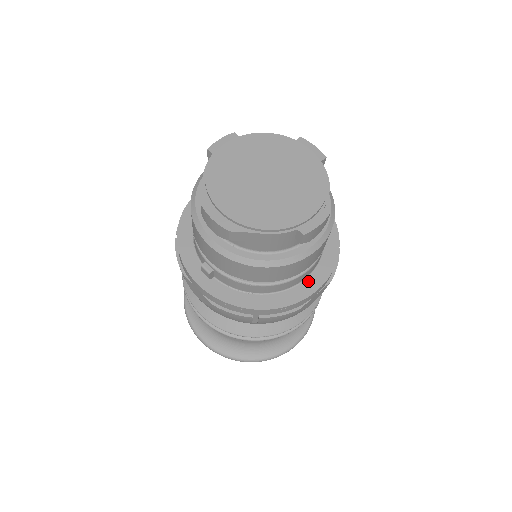
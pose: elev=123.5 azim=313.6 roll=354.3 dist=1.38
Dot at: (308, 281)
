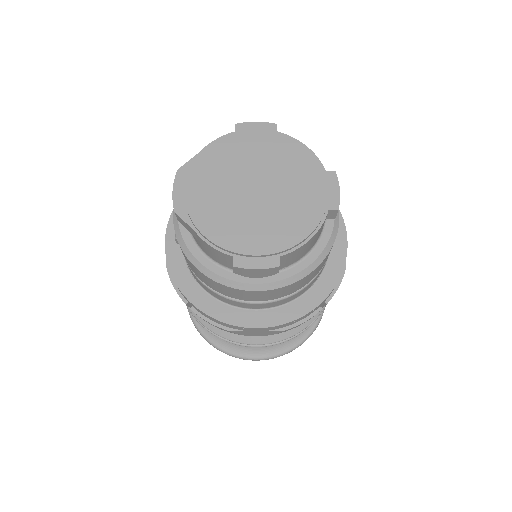
Dot at: (255, 313)
